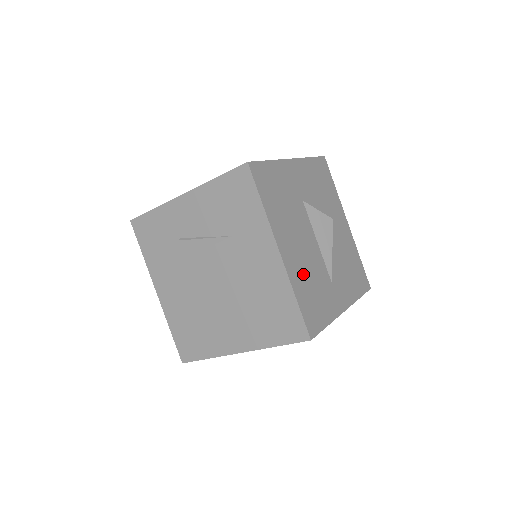
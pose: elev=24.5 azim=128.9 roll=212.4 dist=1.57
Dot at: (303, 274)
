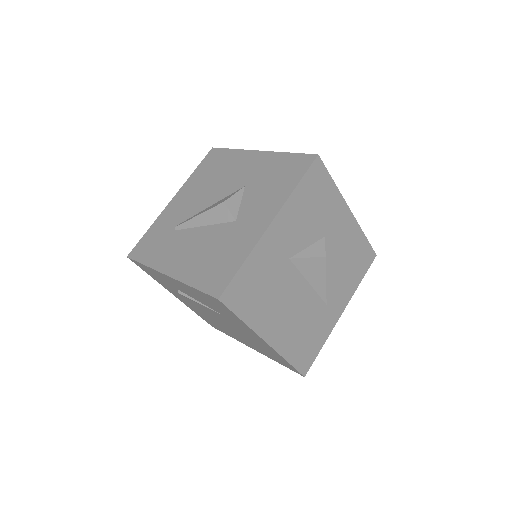
Dot at: (294, 333)
